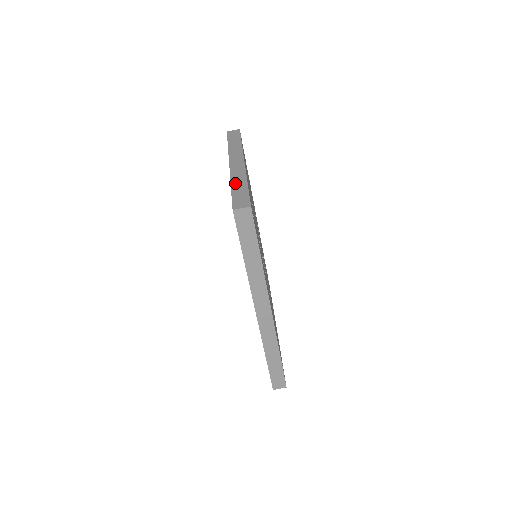
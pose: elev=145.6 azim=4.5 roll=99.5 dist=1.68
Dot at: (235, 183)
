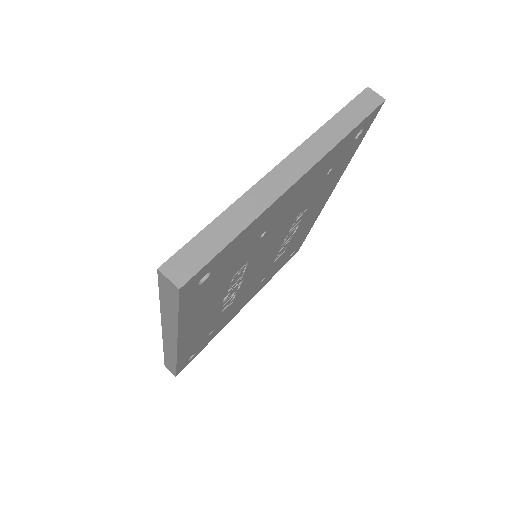
Dot at: (230, 215)
